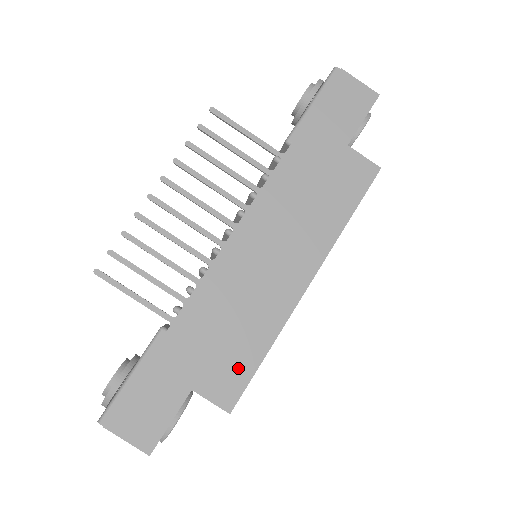
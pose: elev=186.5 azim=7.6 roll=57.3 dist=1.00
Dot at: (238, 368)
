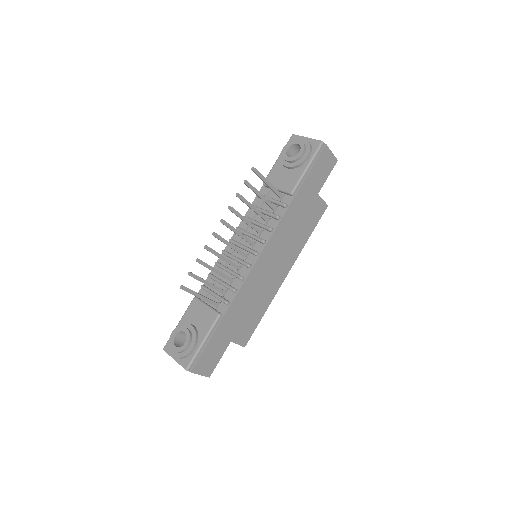
Dot at: (251, 325)
